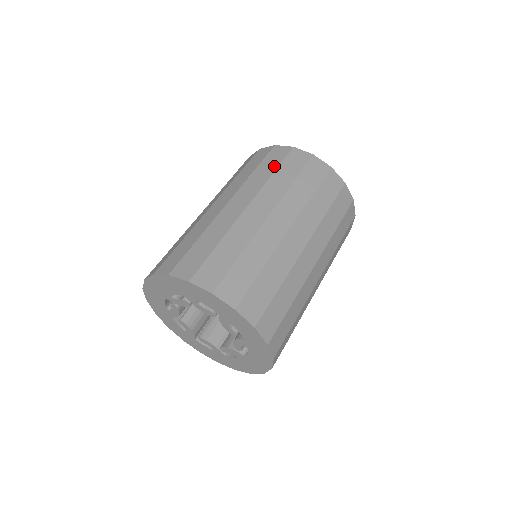
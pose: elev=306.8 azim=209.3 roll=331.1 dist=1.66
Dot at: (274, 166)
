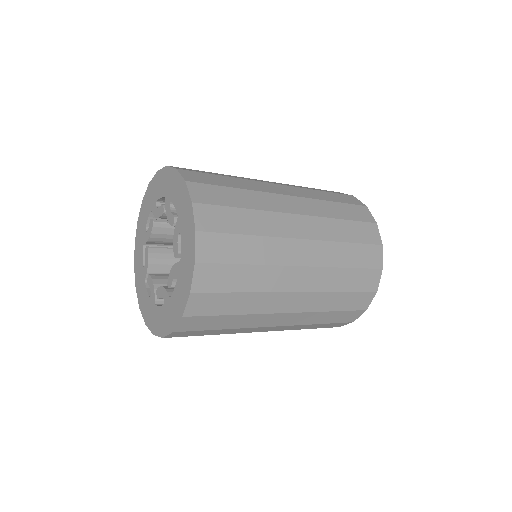
Dot at: occluded
